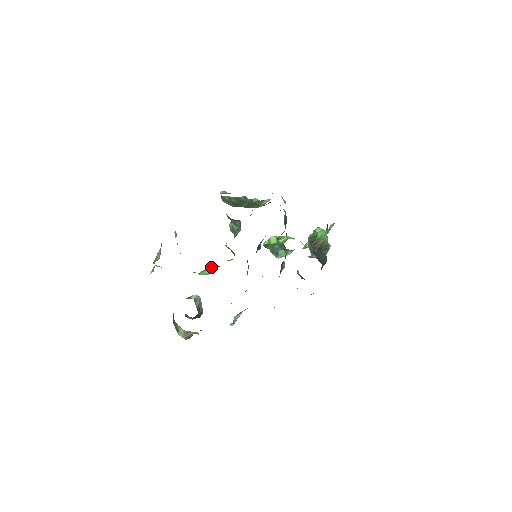
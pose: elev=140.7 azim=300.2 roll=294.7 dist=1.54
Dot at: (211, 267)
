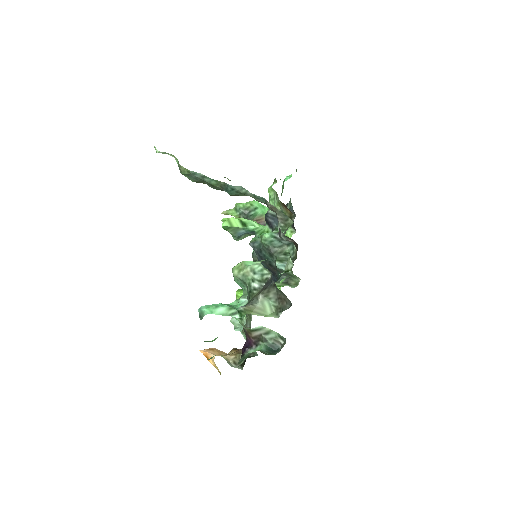
Dot at: occluded
